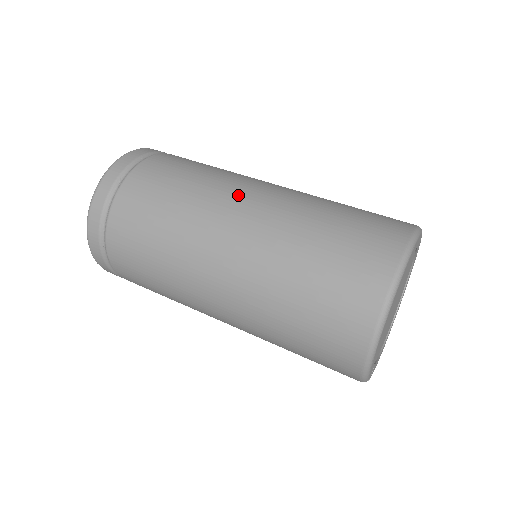
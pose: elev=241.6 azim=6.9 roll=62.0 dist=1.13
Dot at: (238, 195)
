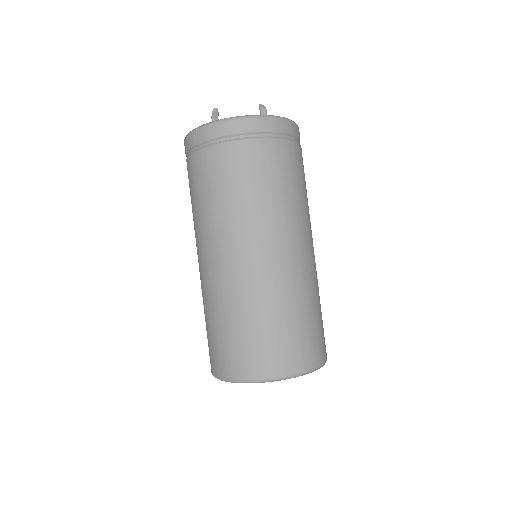
Dot at: (280, 240)
